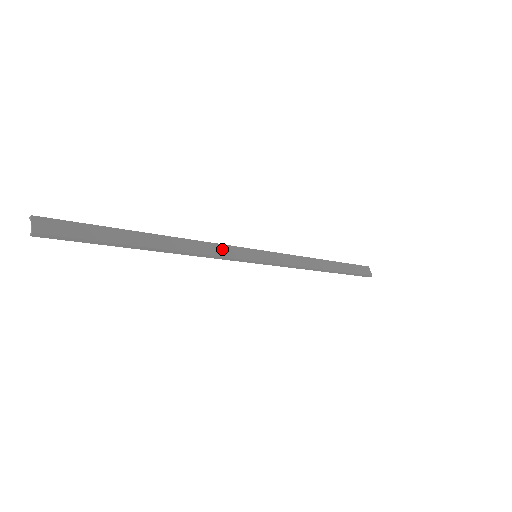
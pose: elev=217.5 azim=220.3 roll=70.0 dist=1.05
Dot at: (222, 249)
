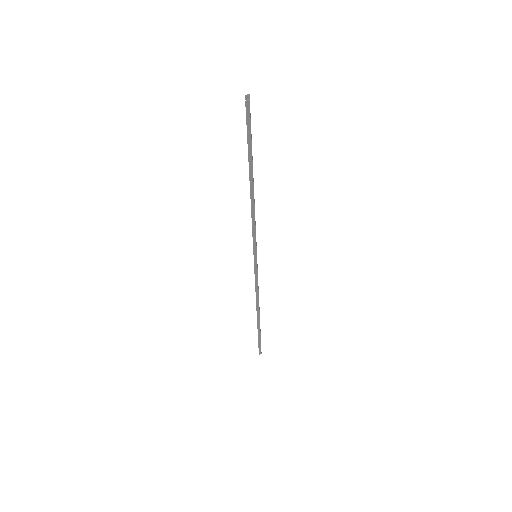
Dot at: occluded
